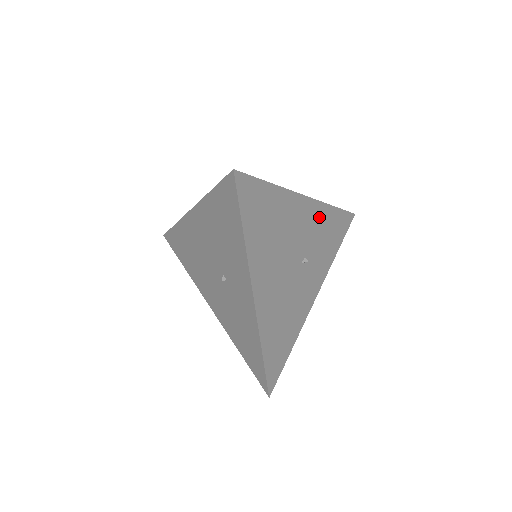
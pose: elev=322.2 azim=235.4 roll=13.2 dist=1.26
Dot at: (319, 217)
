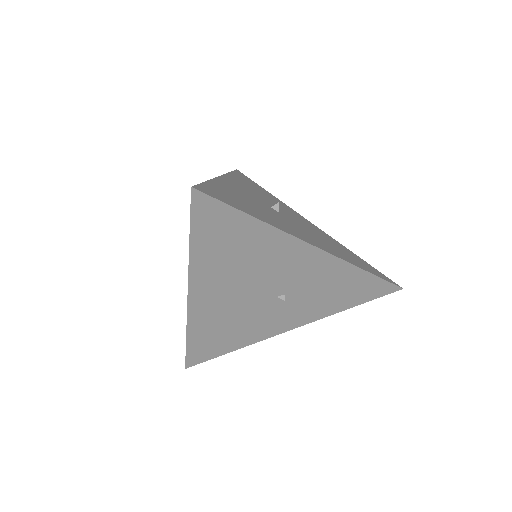
Dot at: (329, 270)
